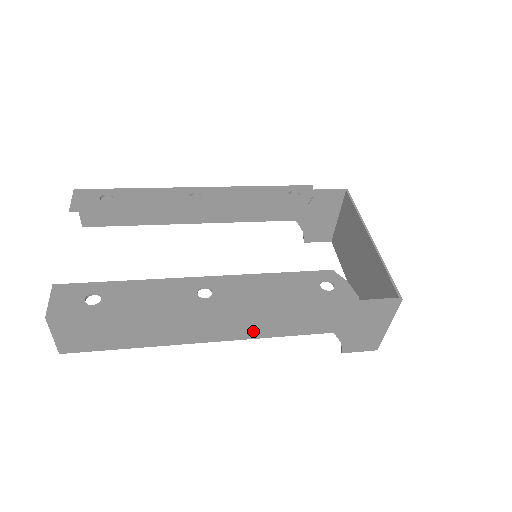
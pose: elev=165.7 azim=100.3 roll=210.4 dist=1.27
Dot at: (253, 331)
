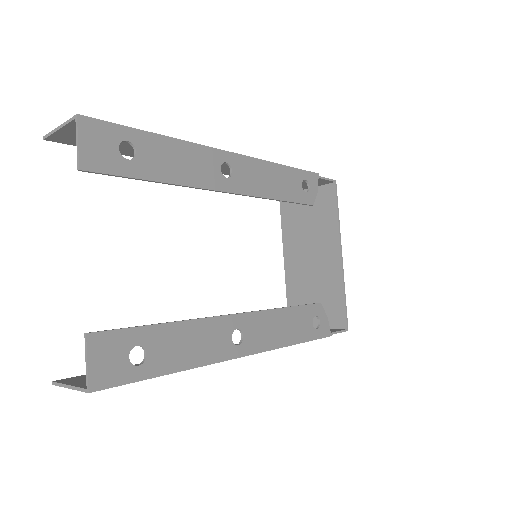
Dot at: occluded
